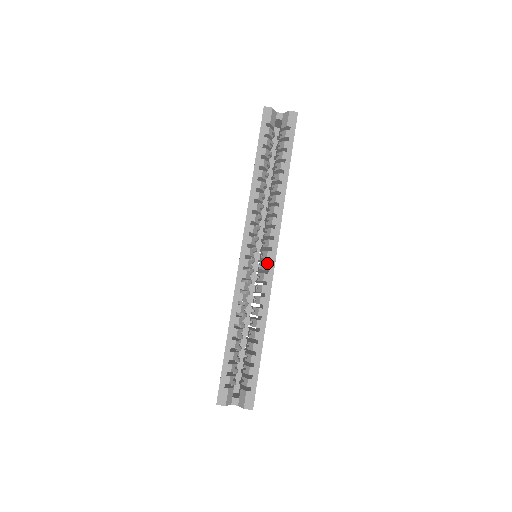
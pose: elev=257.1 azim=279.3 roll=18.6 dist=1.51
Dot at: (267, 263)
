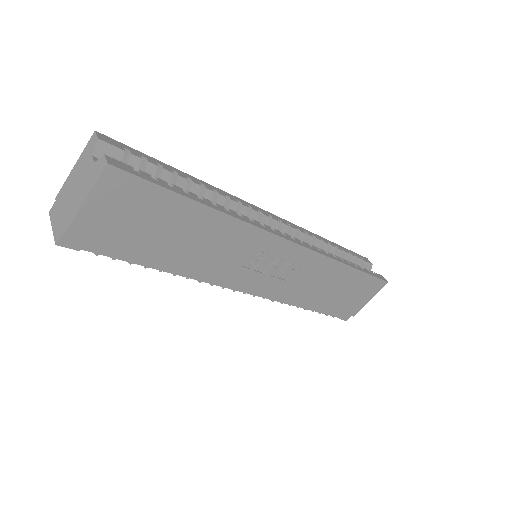
Dot at: (280, 232)
